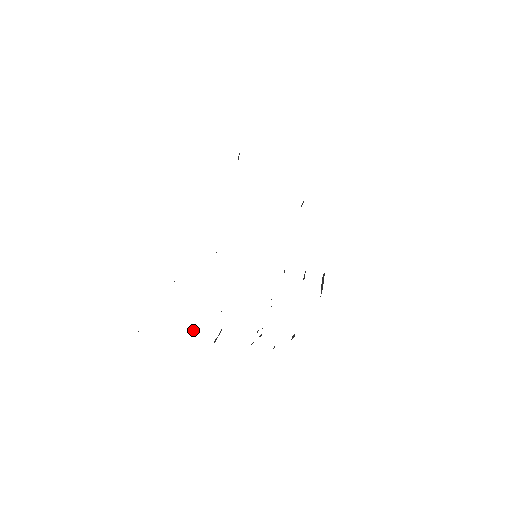
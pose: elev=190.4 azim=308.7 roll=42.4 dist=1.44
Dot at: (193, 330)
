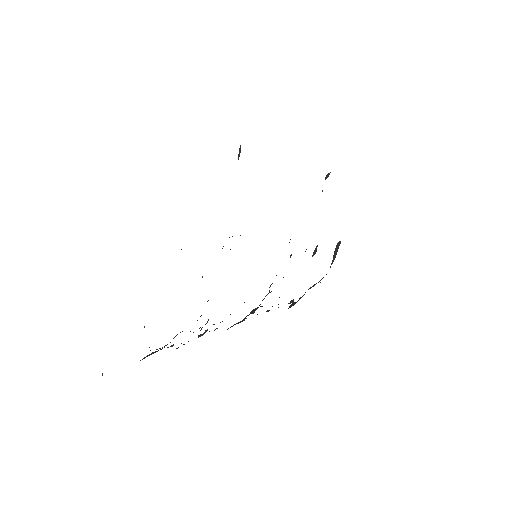
Dot at: occluded
